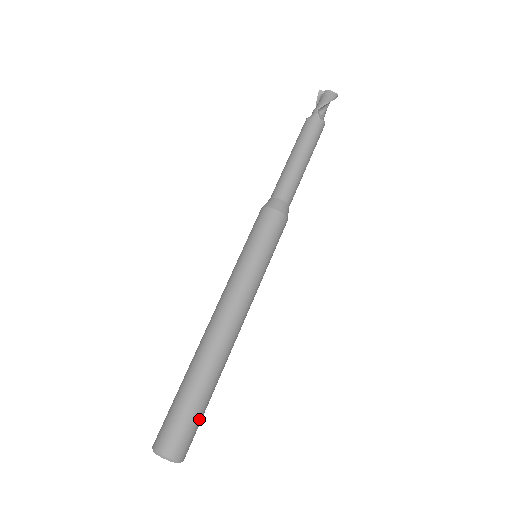
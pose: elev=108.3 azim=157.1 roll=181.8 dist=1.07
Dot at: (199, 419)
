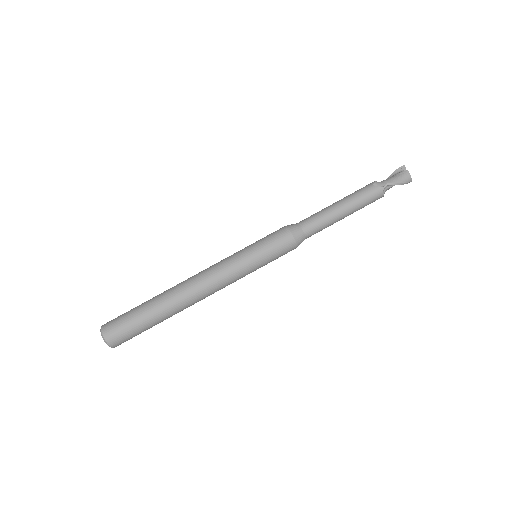
Dot at: occluded
